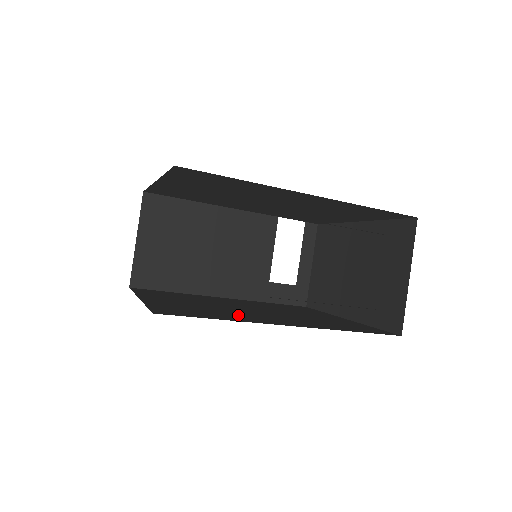
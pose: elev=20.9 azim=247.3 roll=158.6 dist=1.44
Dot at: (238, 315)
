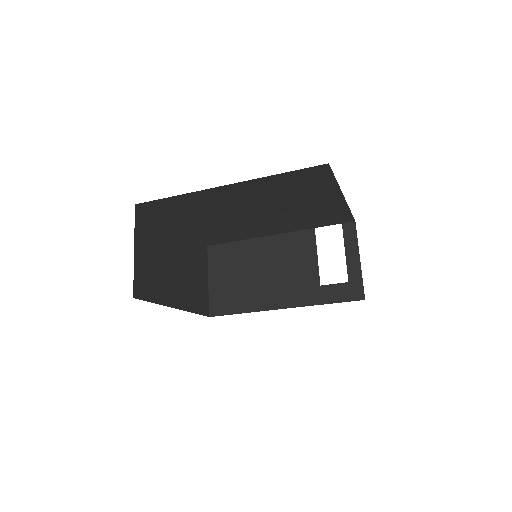
Dot at: occluded
